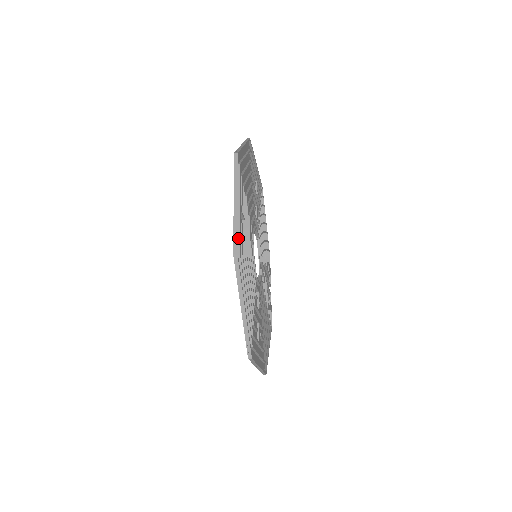
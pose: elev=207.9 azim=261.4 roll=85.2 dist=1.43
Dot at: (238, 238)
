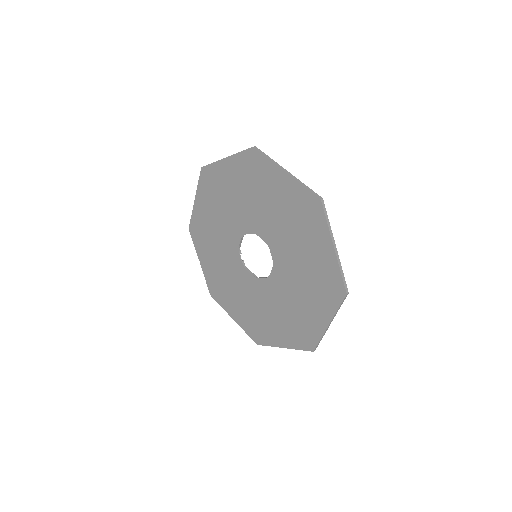
Dot at: (334, 275)
